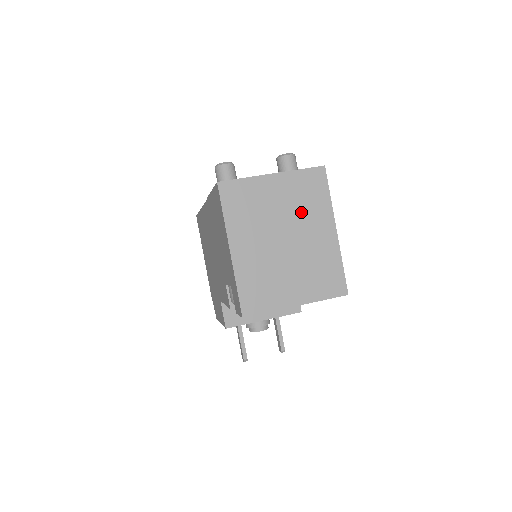
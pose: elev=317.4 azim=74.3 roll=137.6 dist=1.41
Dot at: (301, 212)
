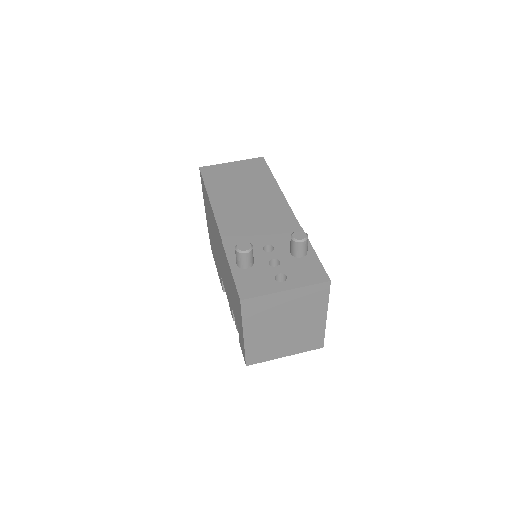
Dot at: (303, 310)
